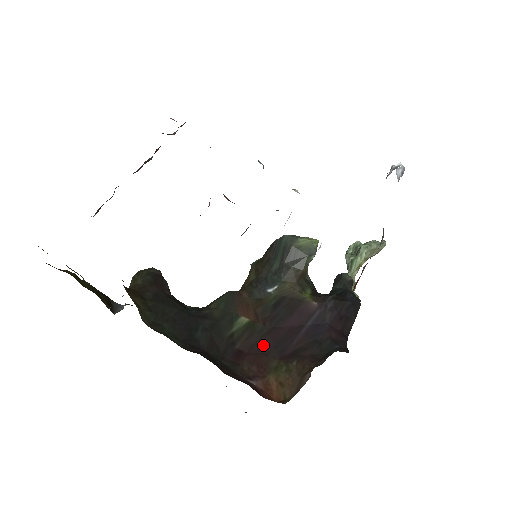
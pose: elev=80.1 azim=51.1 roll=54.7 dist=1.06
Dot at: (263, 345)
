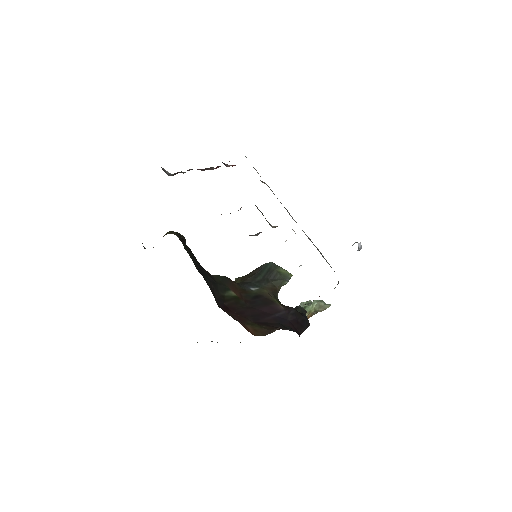
Dot at: (243, 312)
